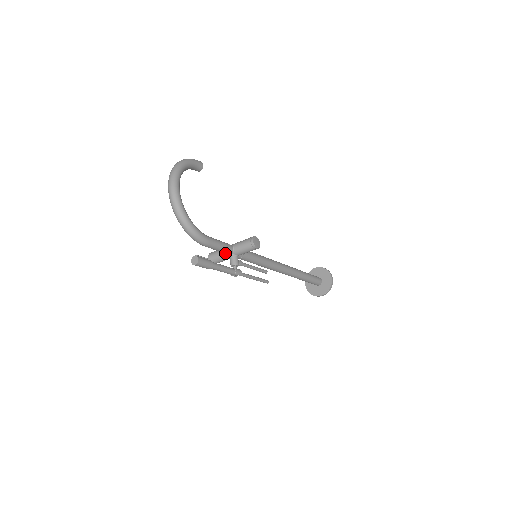
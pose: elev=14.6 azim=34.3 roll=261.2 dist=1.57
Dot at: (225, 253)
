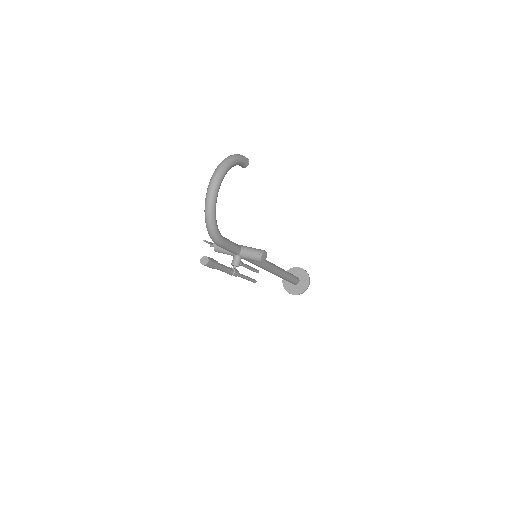
Dot at: (232, 252)
